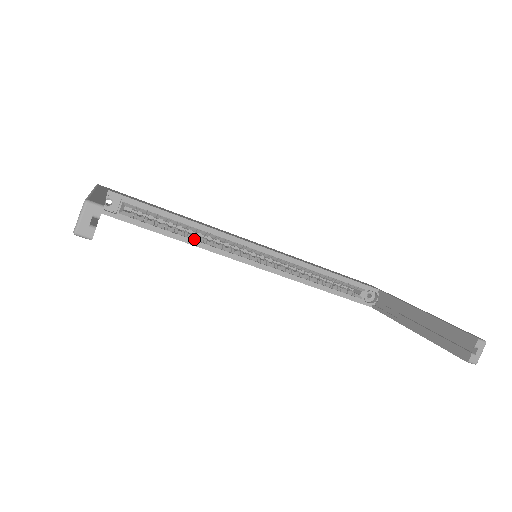
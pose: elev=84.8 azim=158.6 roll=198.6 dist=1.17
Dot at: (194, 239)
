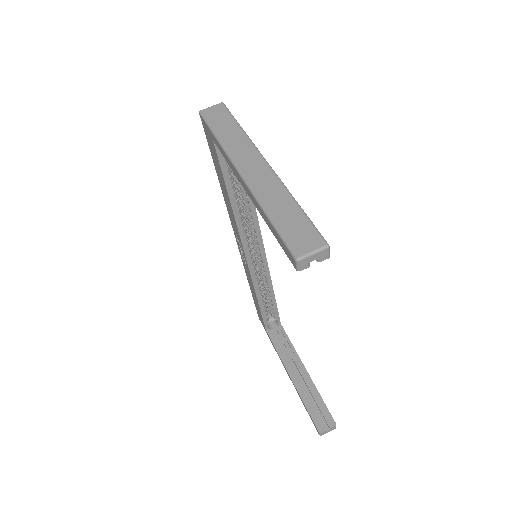
Dot at: (239, 213)
